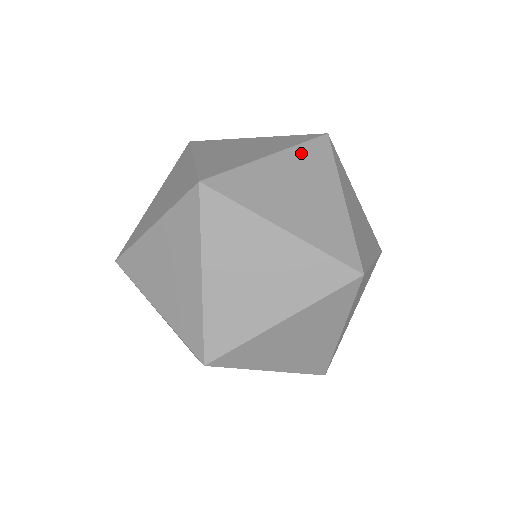
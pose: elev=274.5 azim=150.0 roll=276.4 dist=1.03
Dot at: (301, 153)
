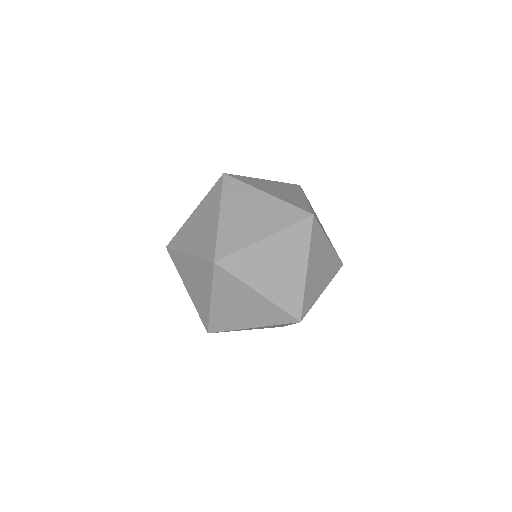
Dot at: (218, 288)
